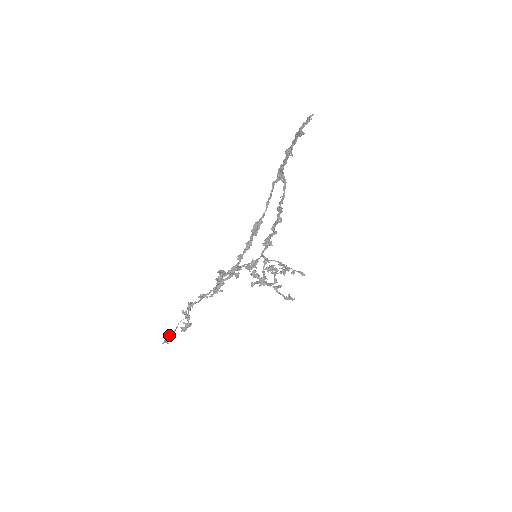
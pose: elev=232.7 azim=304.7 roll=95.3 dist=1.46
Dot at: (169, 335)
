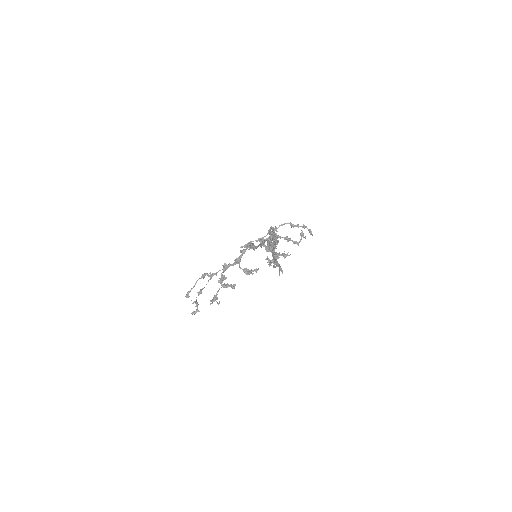
Dot at: (189, 291)
